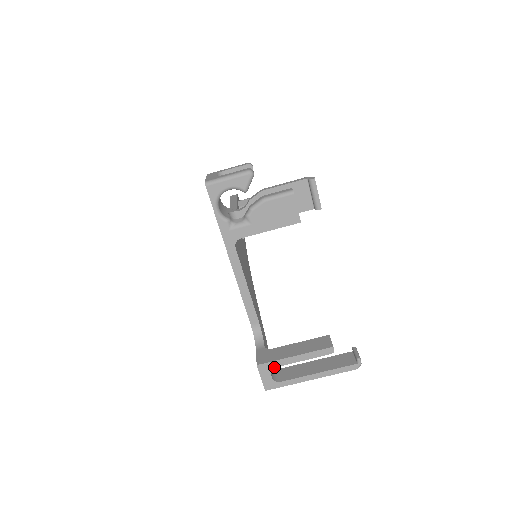
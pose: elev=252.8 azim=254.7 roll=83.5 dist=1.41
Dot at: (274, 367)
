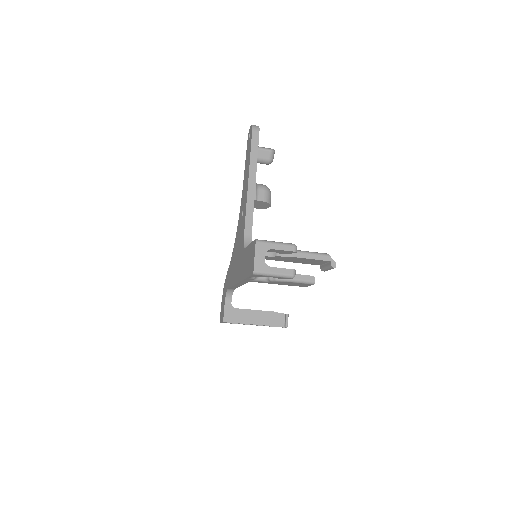
Dot at: occluded
